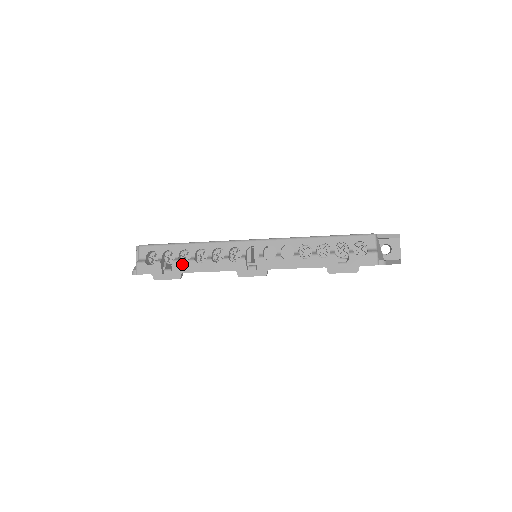
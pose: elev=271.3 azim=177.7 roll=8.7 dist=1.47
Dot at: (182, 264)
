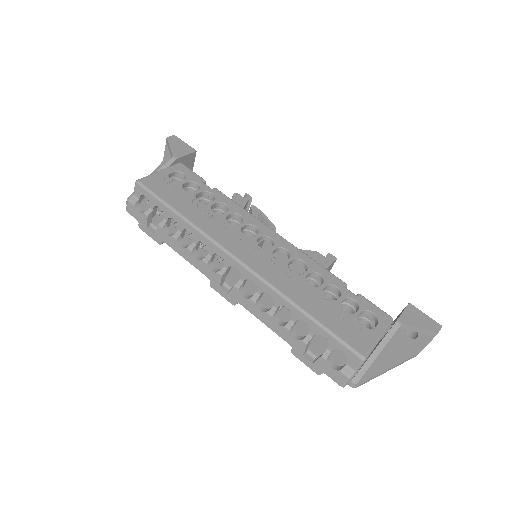
Dot at: (165, 234)
